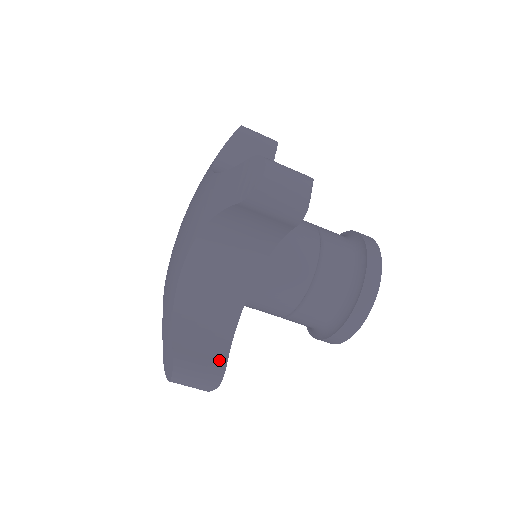
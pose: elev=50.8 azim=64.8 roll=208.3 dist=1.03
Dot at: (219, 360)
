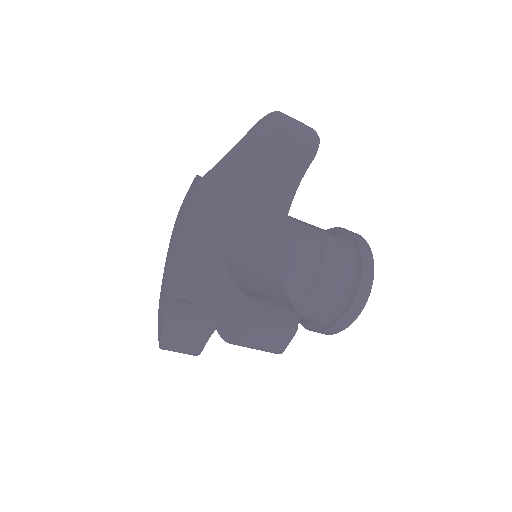
Dot at: (198, 346)
